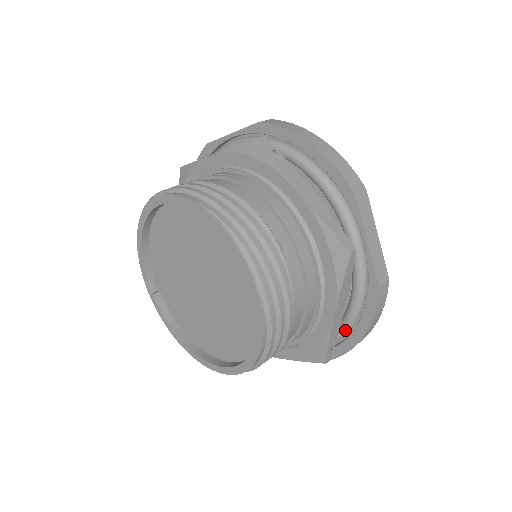
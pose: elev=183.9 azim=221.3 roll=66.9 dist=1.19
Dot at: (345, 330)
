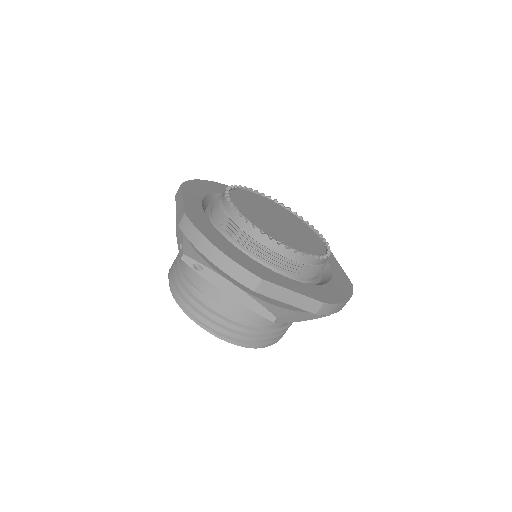
Dot at: occluded
